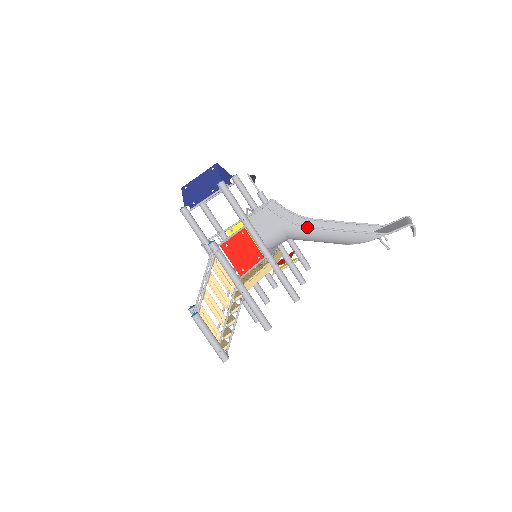
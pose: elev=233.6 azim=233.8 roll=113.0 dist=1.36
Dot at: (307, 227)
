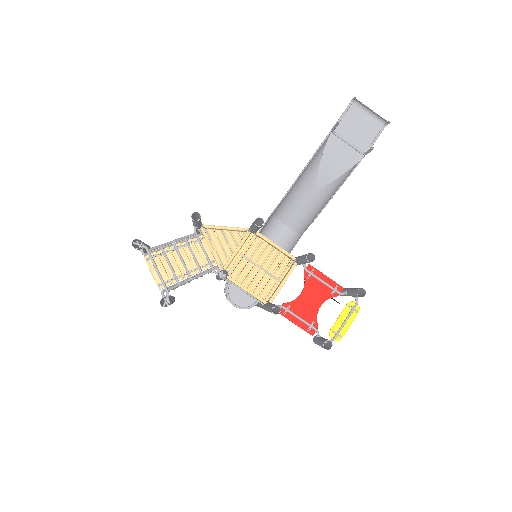
Dot at: (287, 193)
